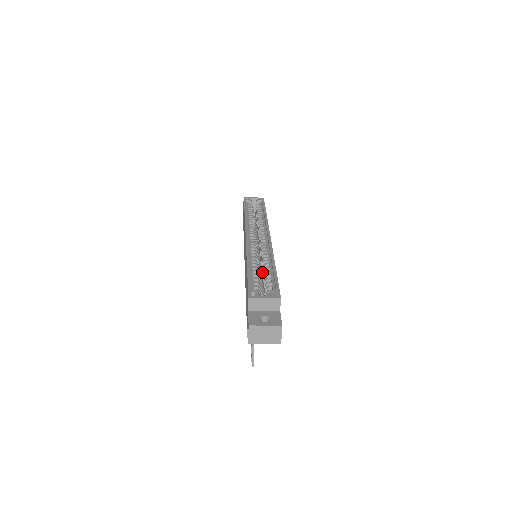
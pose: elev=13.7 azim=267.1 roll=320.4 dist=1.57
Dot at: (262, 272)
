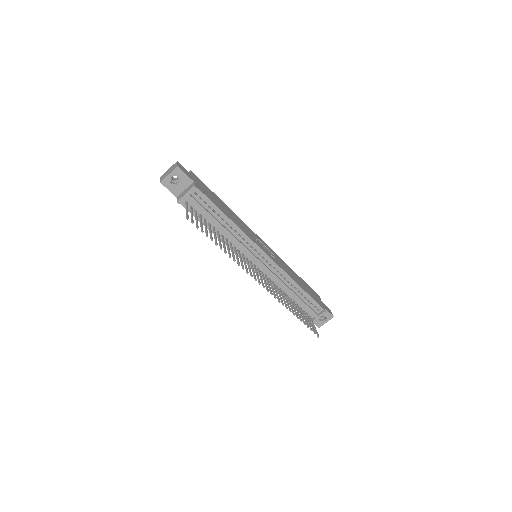
Dot at: occluded
